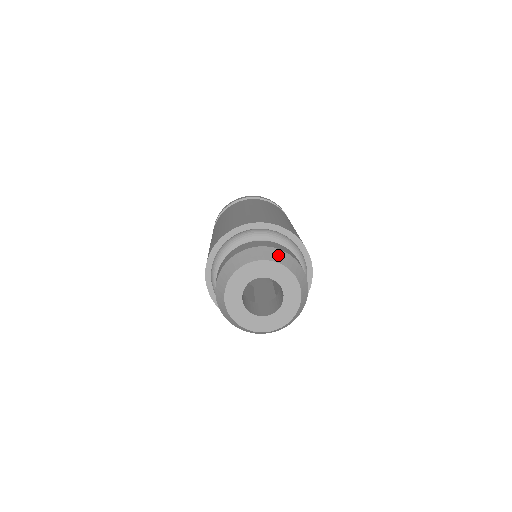
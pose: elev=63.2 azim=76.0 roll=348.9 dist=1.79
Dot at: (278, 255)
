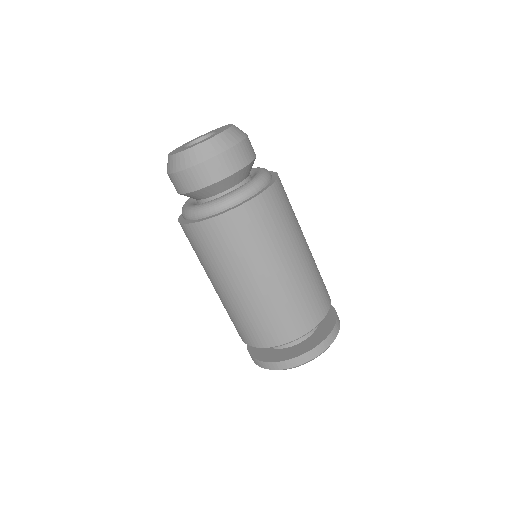
Dot at: occluded
